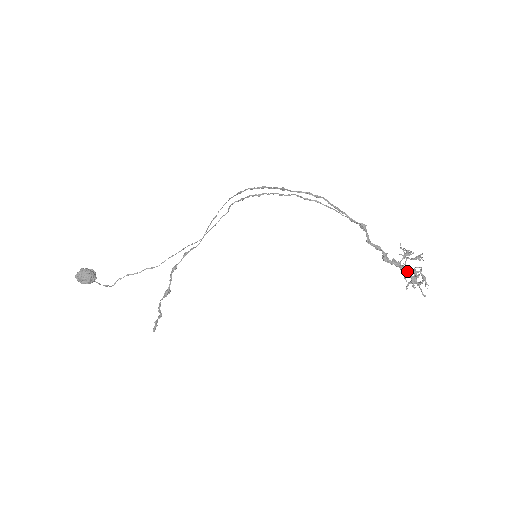
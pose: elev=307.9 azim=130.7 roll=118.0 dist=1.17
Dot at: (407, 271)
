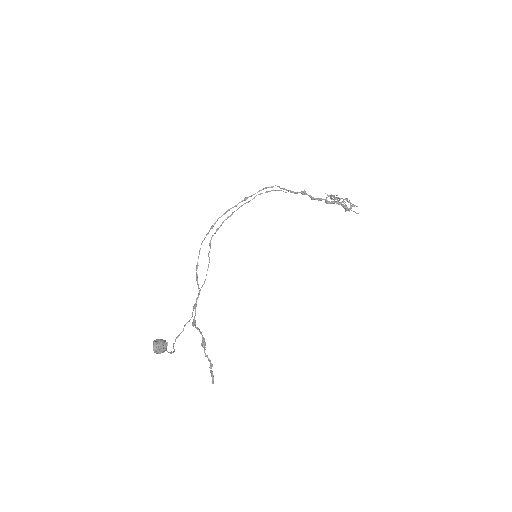
Dot at: (341, 204)
